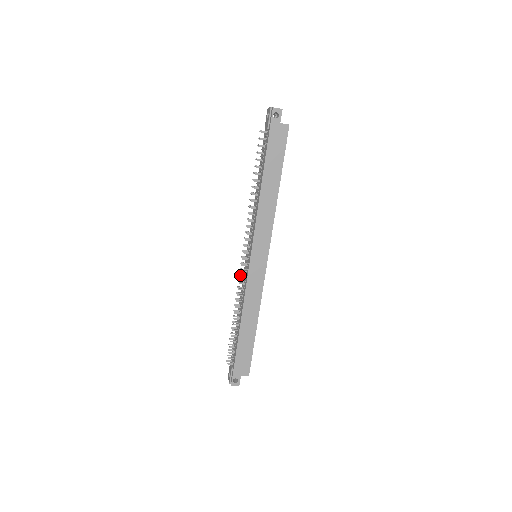
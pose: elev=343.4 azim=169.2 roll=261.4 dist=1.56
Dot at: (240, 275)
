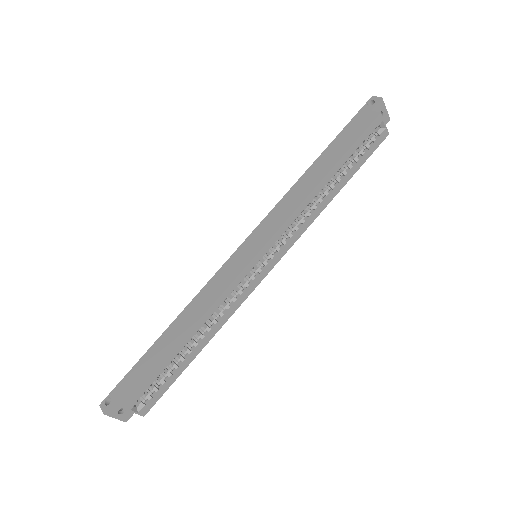
Dot at: occluded
